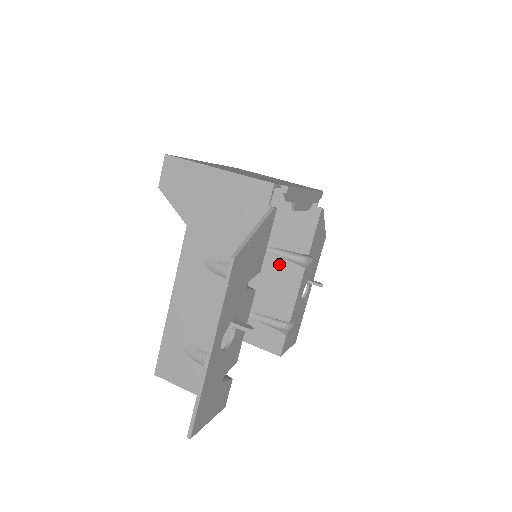
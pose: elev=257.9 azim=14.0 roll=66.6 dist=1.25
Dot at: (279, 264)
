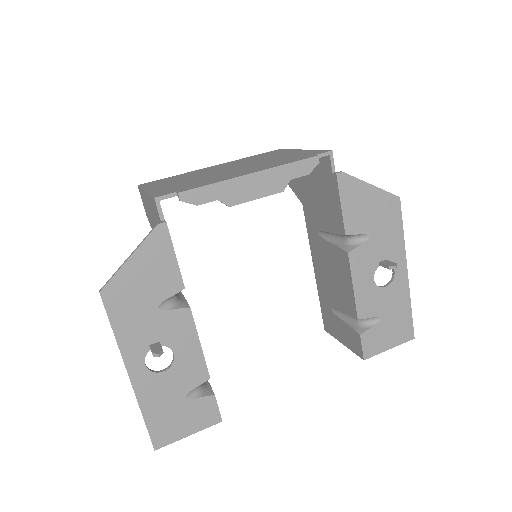
Dot at: (330, 250)
